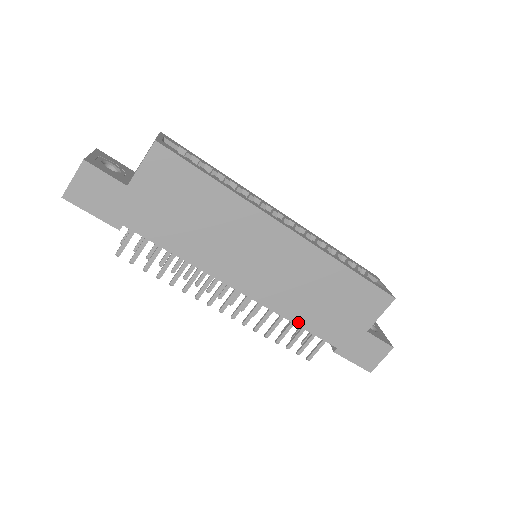
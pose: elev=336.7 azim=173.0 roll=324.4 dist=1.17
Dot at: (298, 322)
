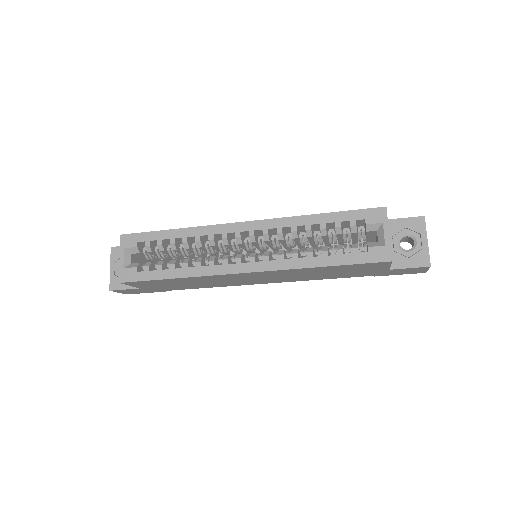
Dot at: occluded
